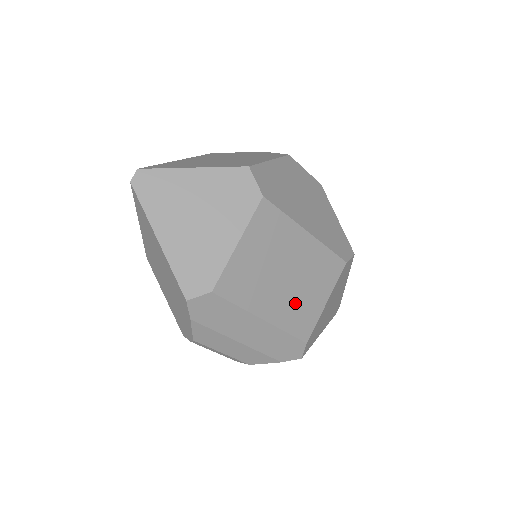
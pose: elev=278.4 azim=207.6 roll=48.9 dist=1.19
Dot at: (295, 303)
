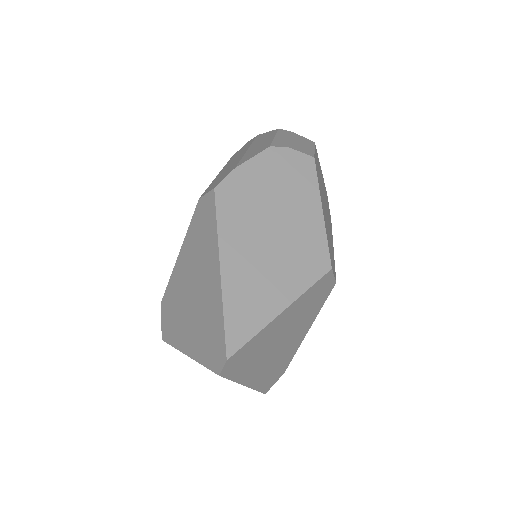
Dot at: occluded
